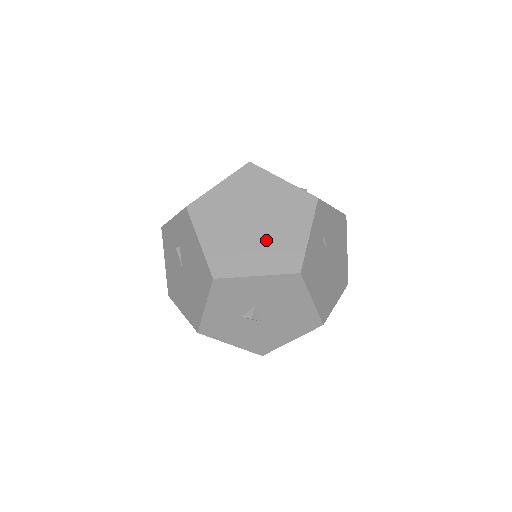
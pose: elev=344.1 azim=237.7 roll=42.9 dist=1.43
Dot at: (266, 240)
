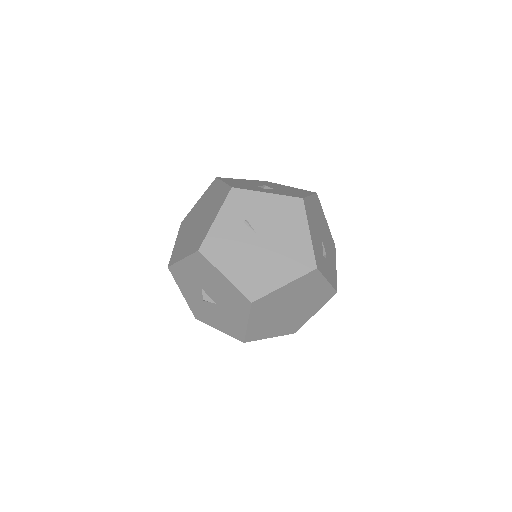
Dot at: (197, 231)
